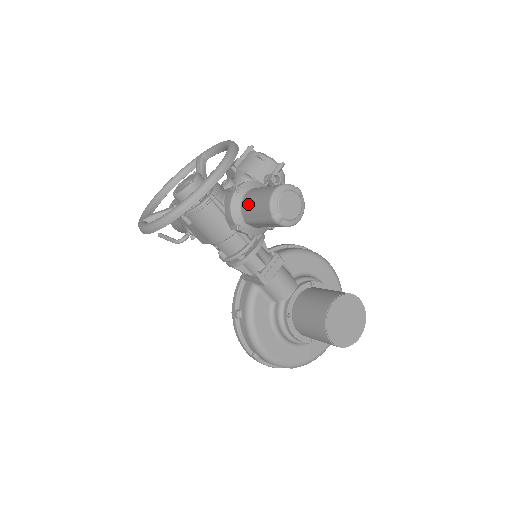
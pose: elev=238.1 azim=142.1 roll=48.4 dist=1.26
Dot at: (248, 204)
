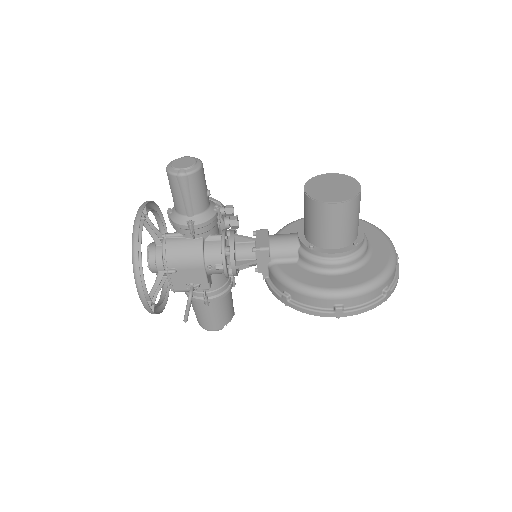
Dot at: (175, 202)
